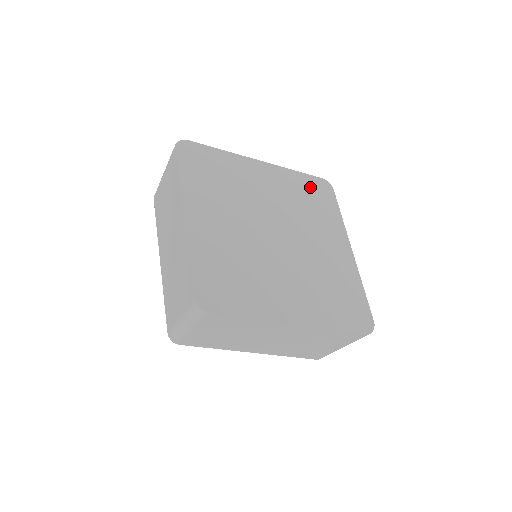
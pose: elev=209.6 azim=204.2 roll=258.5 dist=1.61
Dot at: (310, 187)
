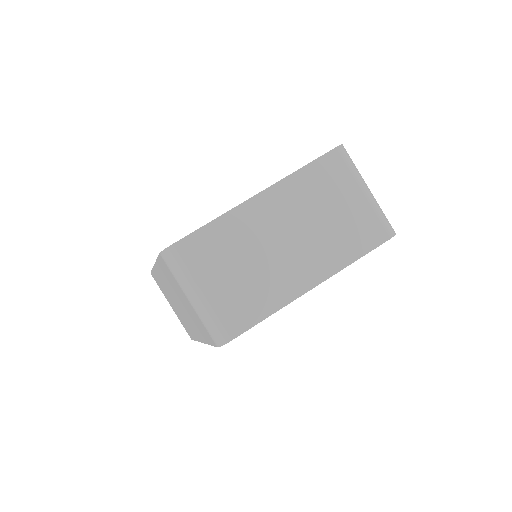
Dot at: occluded
